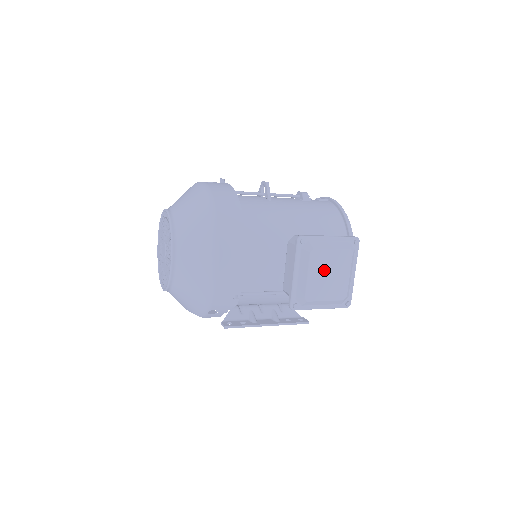
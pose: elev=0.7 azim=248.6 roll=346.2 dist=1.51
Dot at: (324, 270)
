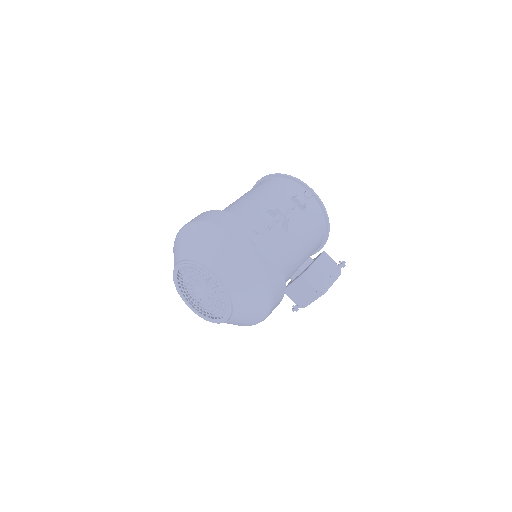
Dot at: occluded
